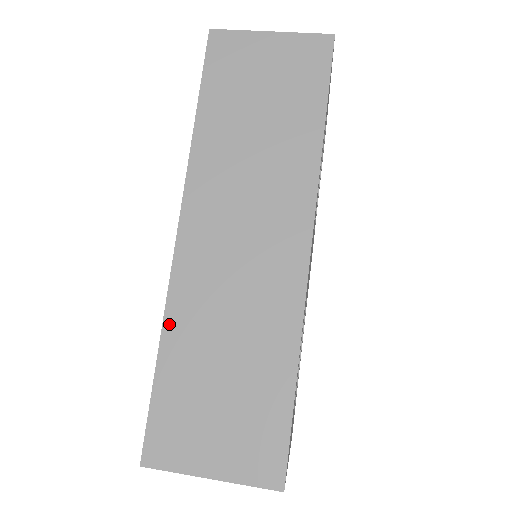
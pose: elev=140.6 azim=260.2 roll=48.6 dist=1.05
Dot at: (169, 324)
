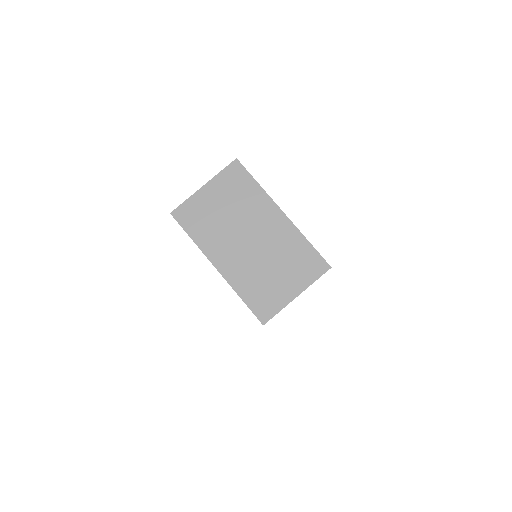
Dot at: occluded
